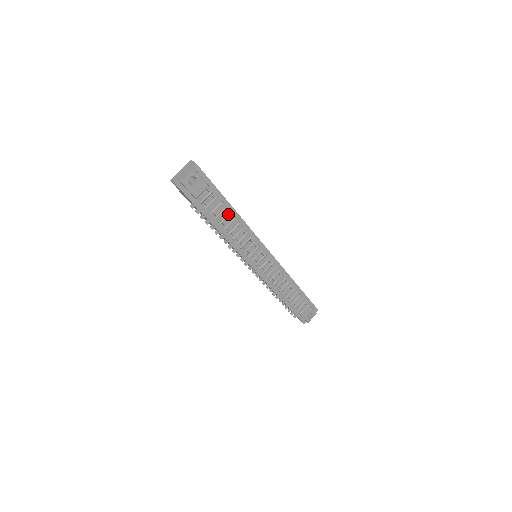
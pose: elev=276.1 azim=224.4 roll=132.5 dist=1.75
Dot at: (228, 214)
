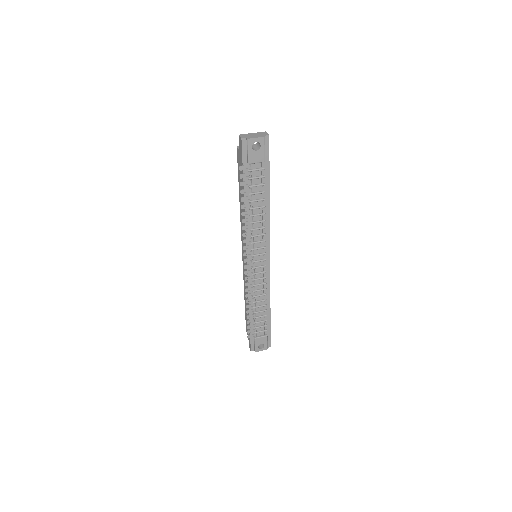
Dot at: (262, 198)
